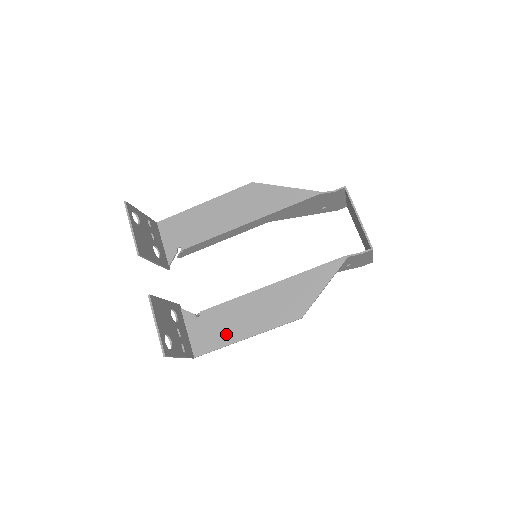
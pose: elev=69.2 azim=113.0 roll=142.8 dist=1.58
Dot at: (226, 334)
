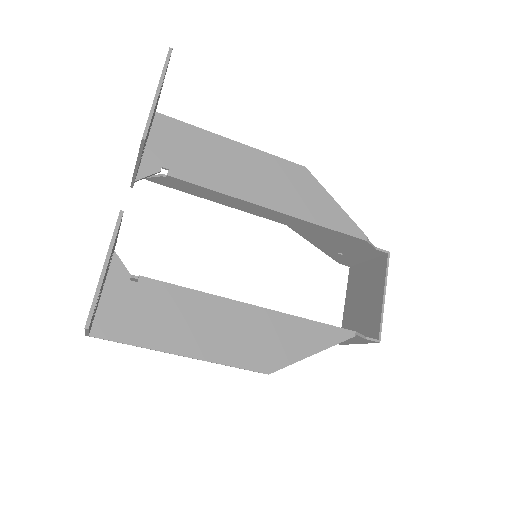
Dot at: (159, 332)
